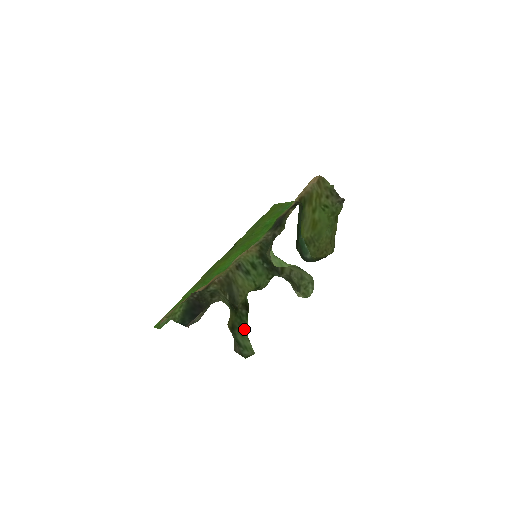
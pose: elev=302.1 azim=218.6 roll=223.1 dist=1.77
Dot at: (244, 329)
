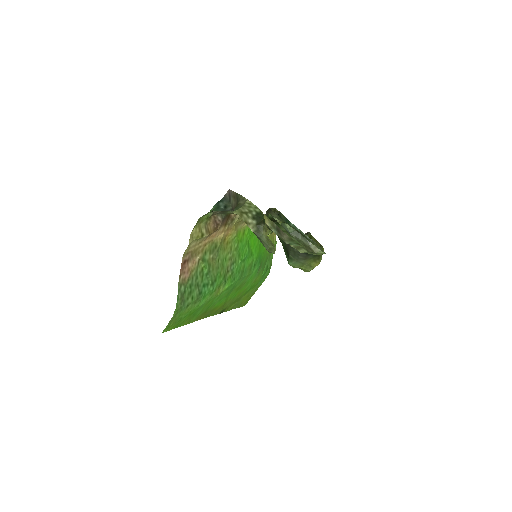
Dot at: occluded
